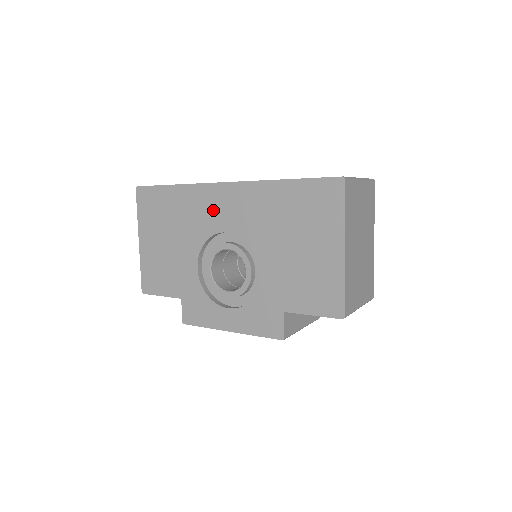
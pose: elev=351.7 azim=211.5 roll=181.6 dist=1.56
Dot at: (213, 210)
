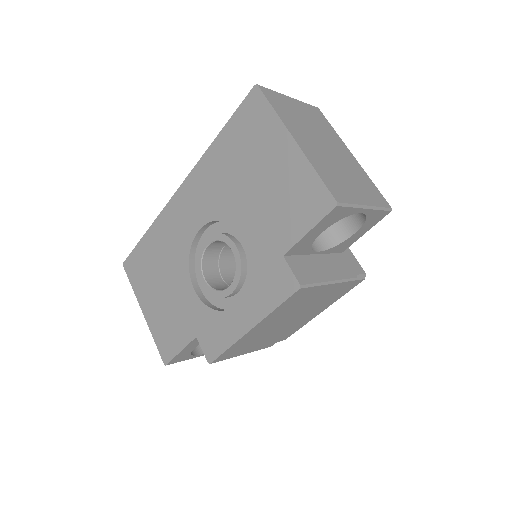
Dot at: (181, 222)
